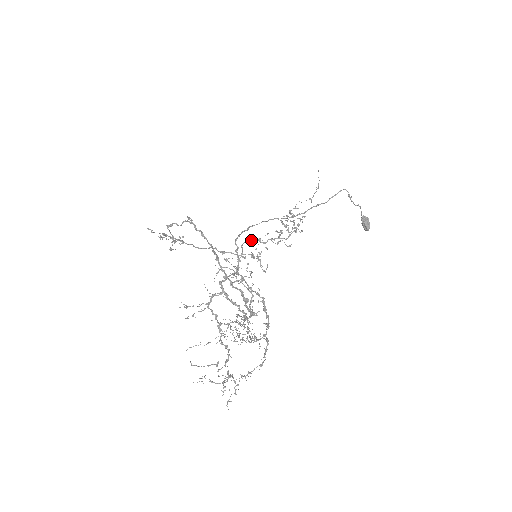
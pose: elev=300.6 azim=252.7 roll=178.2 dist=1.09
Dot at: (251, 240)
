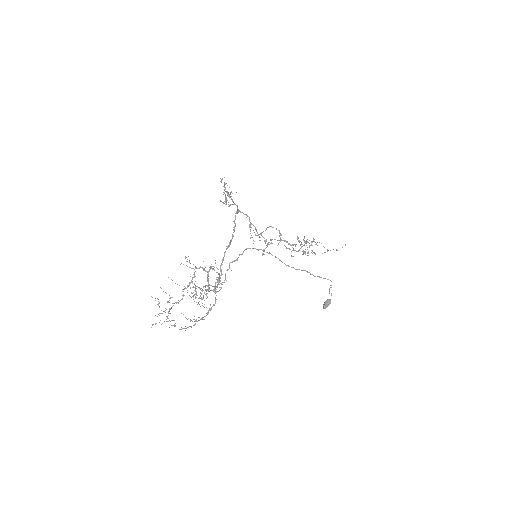
Dot at: occluded
